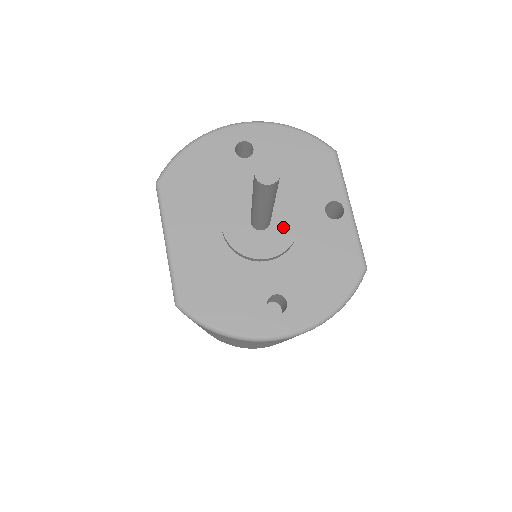
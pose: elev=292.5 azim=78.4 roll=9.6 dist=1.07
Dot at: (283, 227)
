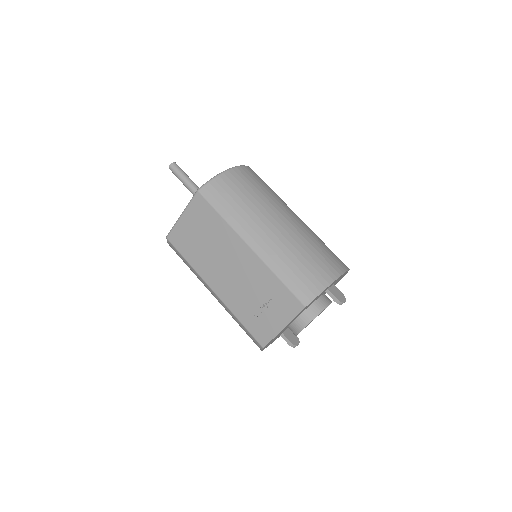
Dot at: occluded
